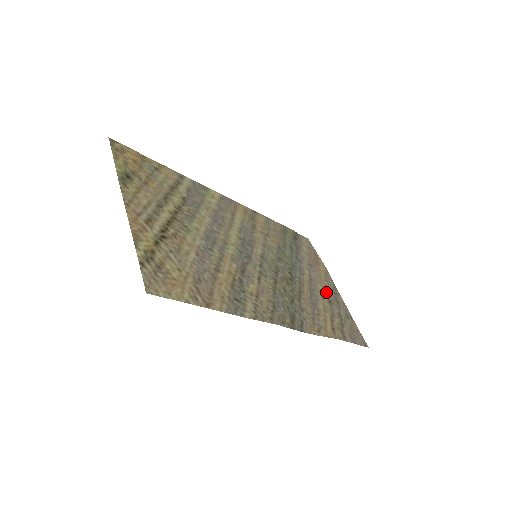
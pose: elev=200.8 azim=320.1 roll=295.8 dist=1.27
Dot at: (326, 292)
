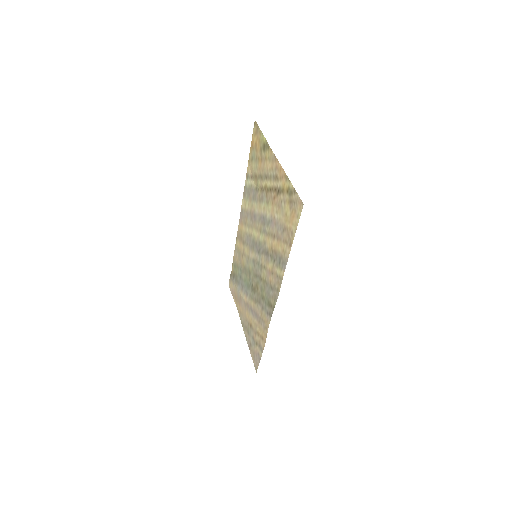
Dot at: (248, 319)
